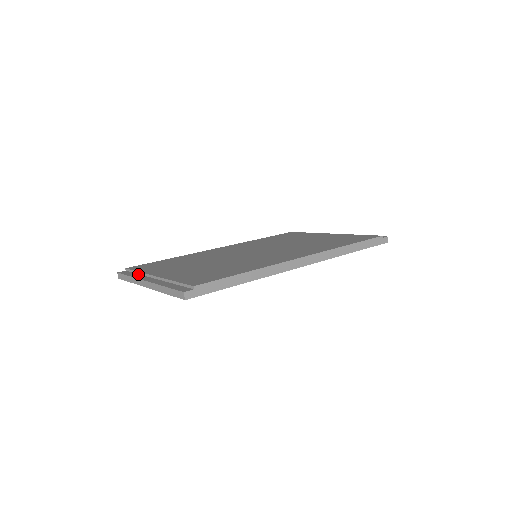
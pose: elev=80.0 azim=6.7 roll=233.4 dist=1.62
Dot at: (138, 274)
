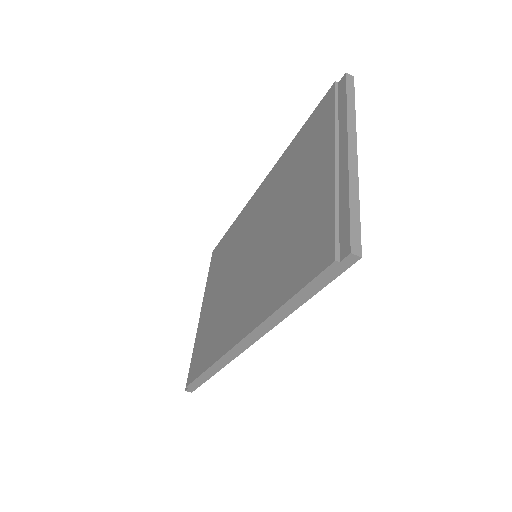
Dot at: occluded
